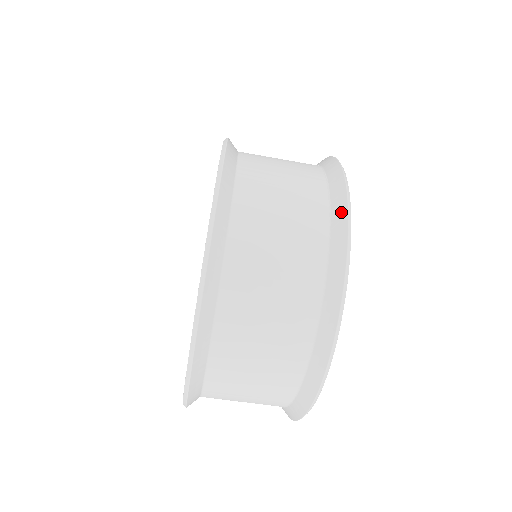
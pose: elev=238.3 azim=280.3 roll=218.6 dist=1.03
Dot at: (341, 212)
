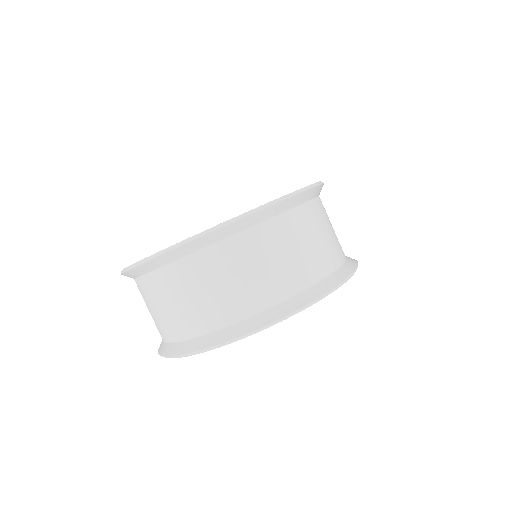
Dot at: (320, 291)
